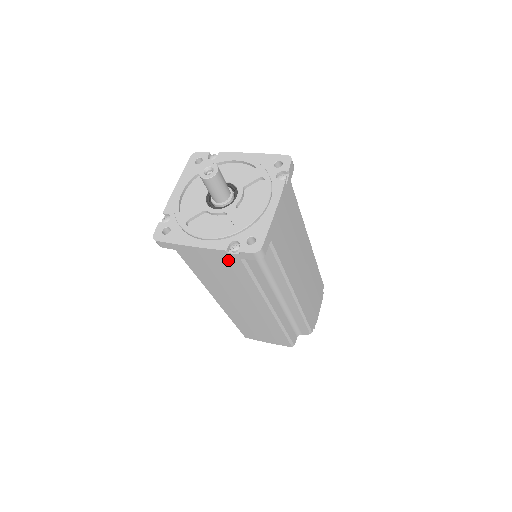
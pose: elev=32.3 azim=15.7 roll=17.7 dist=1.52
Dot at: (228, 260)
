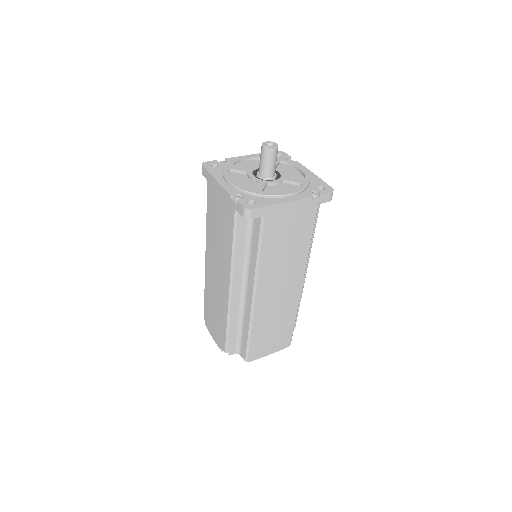
Dot at: (307, 211)
